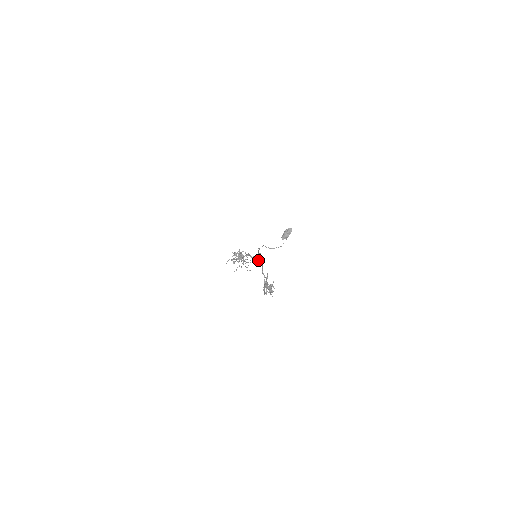
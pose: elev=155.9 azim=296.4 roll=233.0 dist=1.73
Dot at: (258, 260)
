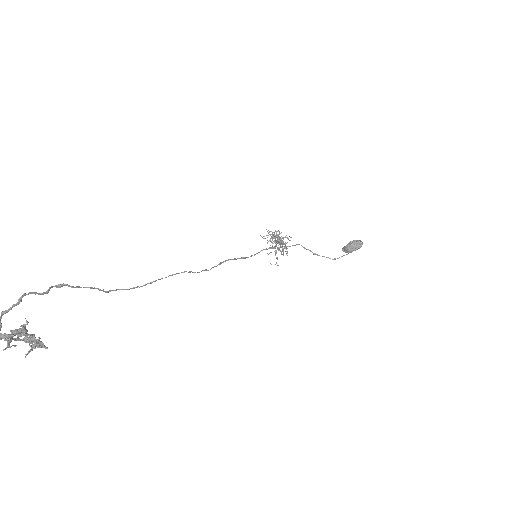
Dot at: (57, 287)
